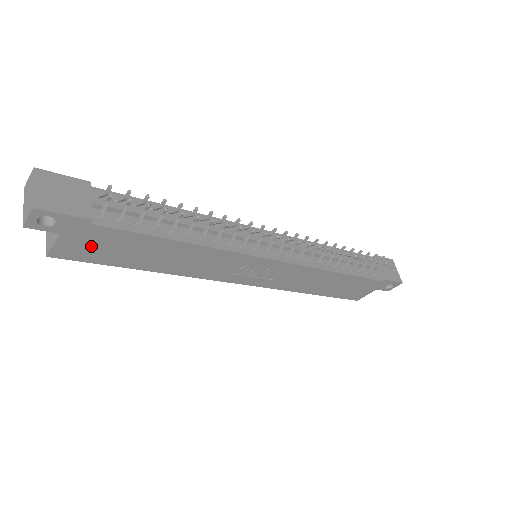
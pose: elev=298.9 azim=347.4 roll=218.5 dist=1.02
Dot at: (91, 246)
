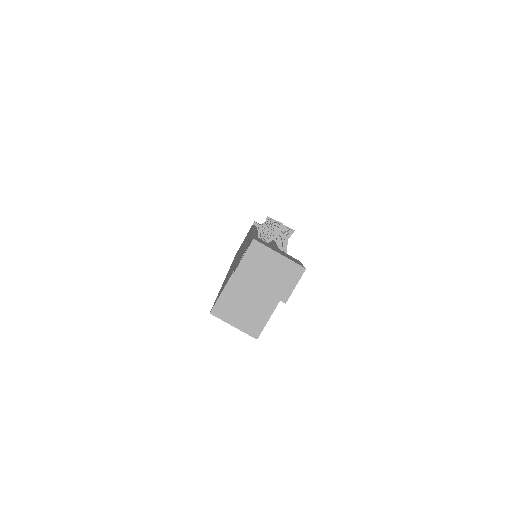
Dot at: occluded
